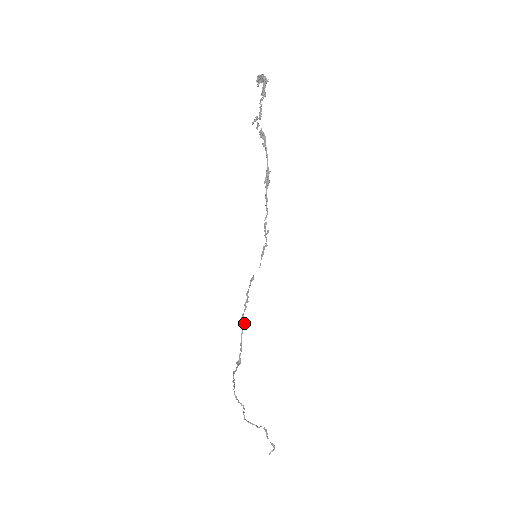
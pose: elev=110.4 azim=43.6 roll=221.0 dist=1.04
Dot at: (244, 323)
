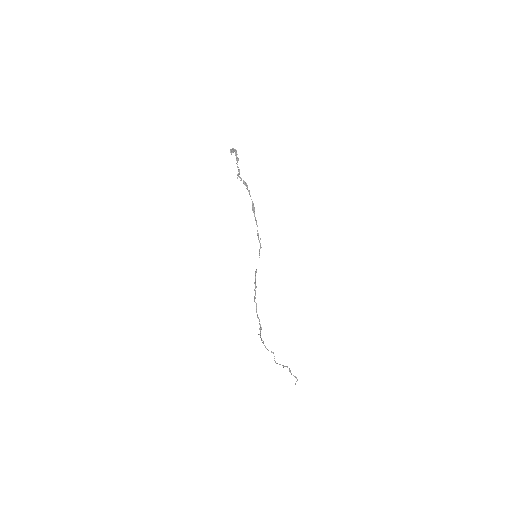
Dot at: (256, 303)
